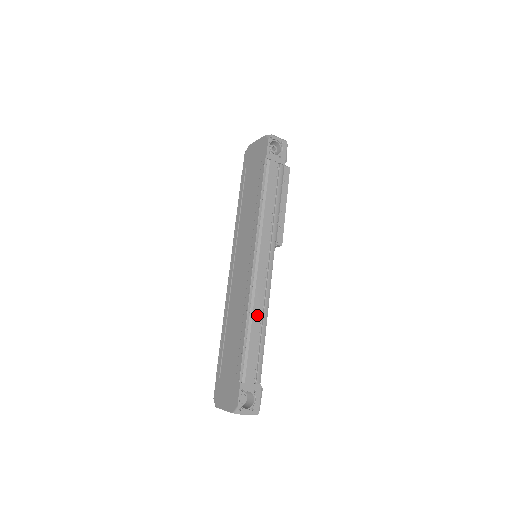
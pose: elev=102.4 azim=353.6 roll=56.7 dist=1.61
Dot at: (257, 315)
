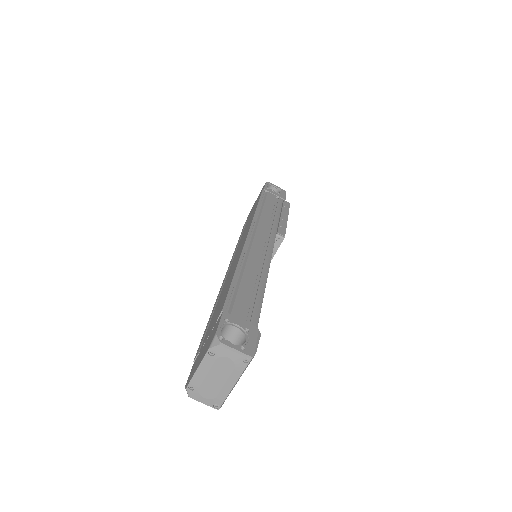
Dot at: (252, 268)
